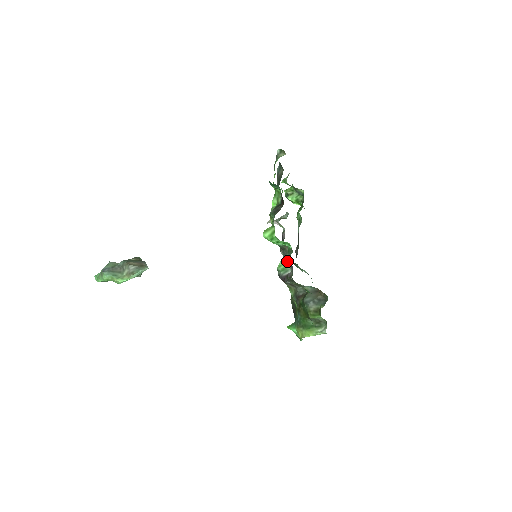
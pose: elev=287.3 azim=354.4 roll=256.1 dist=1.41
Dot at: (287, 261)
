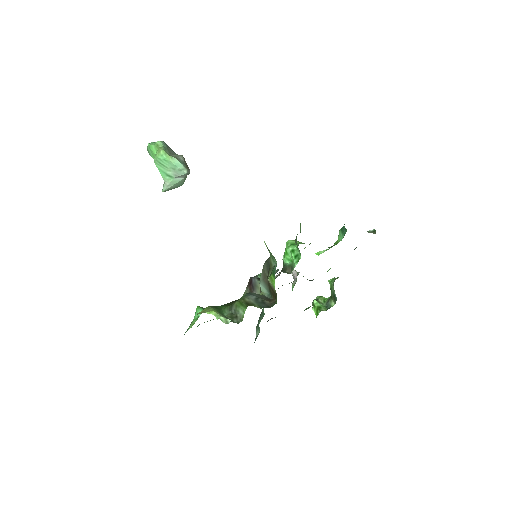
Dot at: occluded
